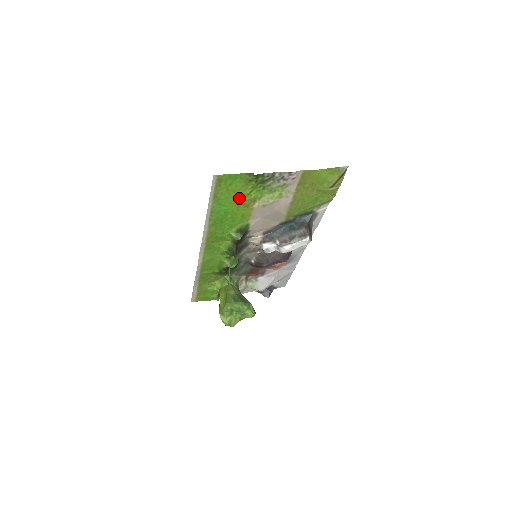
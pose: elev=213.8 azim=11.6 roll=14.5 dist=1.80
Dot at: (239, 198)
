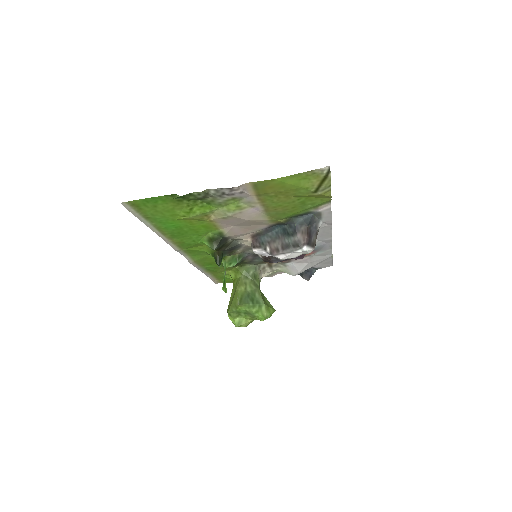
Dot at: (181, 216)
